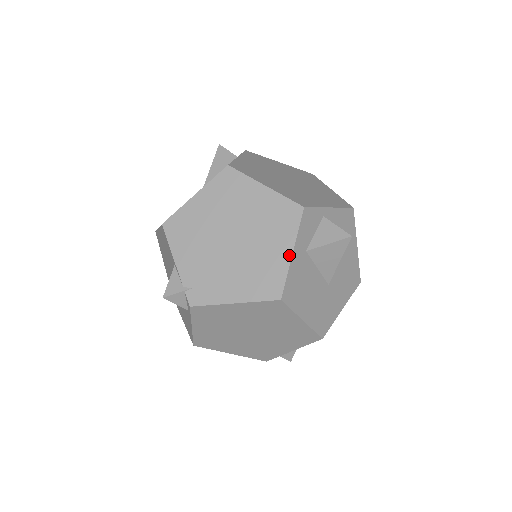
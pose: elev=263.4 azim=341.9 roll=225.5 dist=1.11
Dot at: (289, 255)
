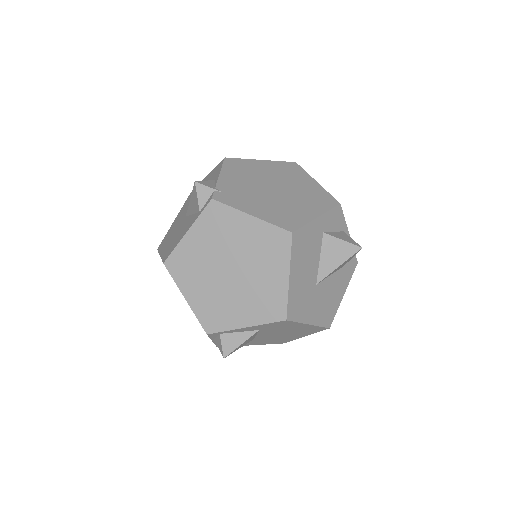
Dot at: (314, 216)
